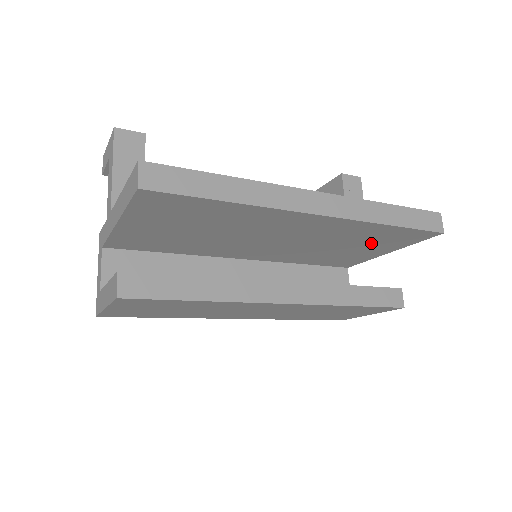
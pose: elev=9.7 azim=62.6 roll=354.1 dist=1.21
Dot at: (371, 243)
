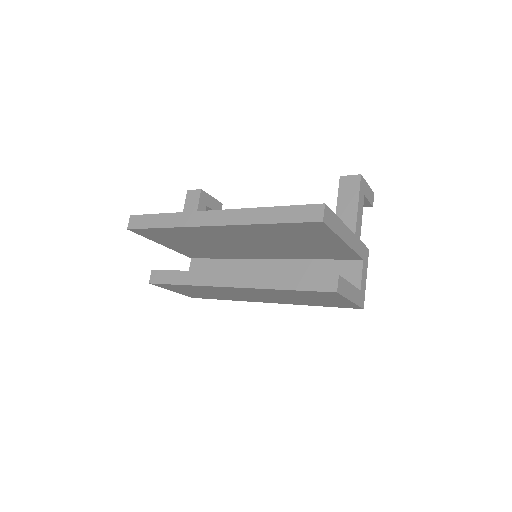
Dot at: (303, 237)
